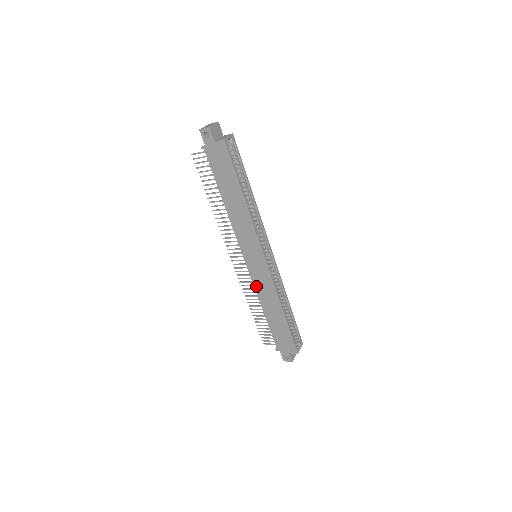
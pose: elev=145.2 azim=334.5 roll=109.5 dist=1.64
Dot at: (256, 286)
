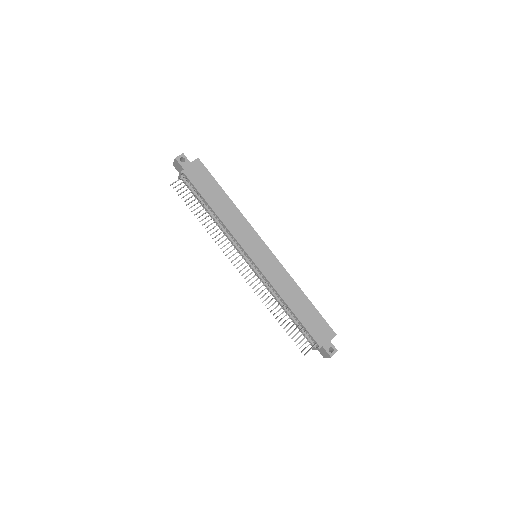
Dot at: (272, 282)
